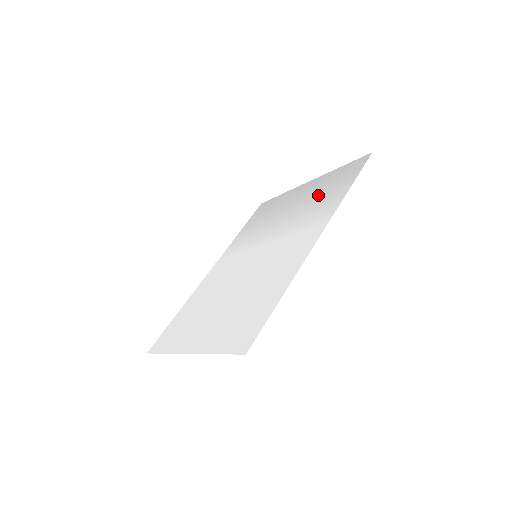
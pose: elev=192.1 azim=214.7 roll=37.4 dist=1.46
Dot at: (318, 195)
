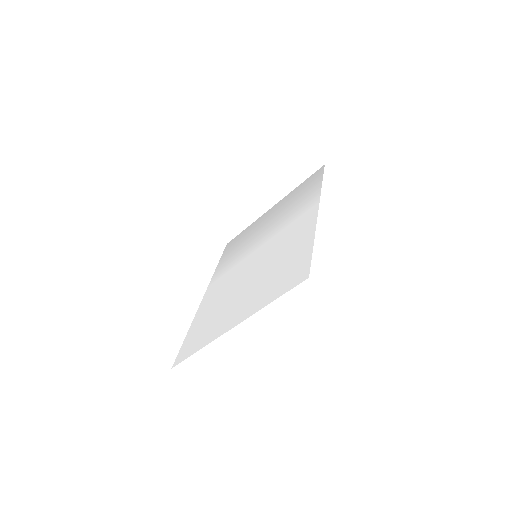
Dot at: (292, 203)
